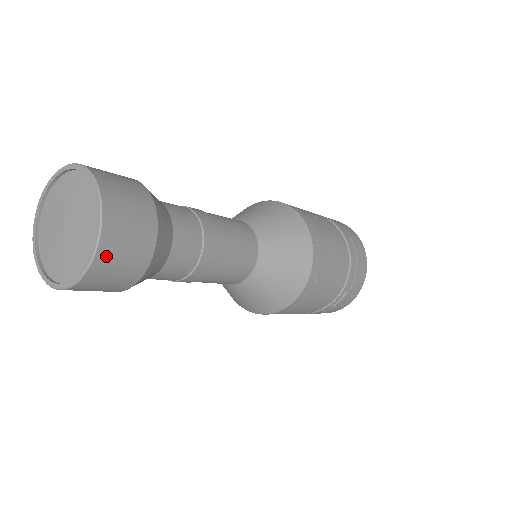
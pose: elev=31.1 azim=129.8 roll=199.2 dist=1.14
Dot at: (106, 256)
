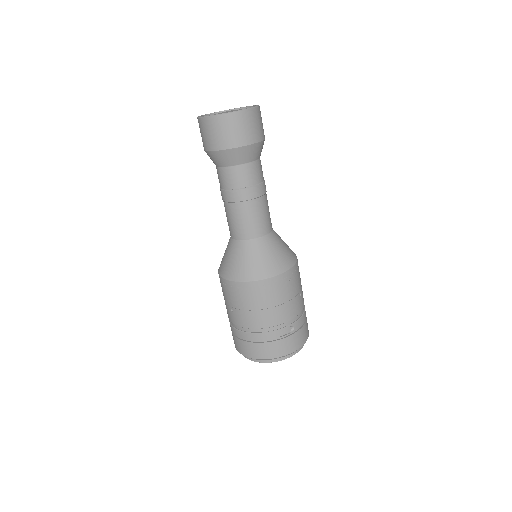
Dot at: (249, 115)
